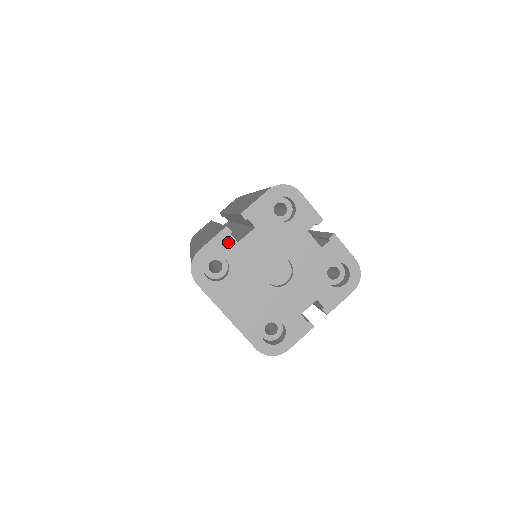
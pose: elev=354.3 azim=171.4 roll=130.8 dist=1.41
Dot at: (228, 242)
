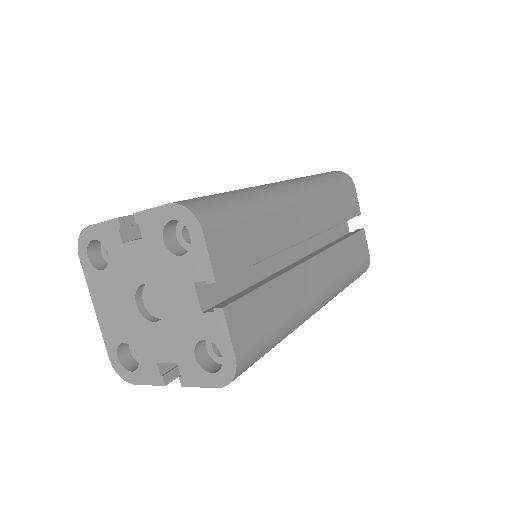
Dot at: (114, 236)
